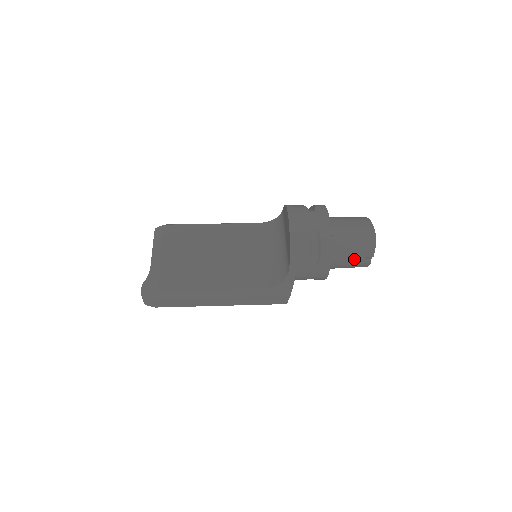
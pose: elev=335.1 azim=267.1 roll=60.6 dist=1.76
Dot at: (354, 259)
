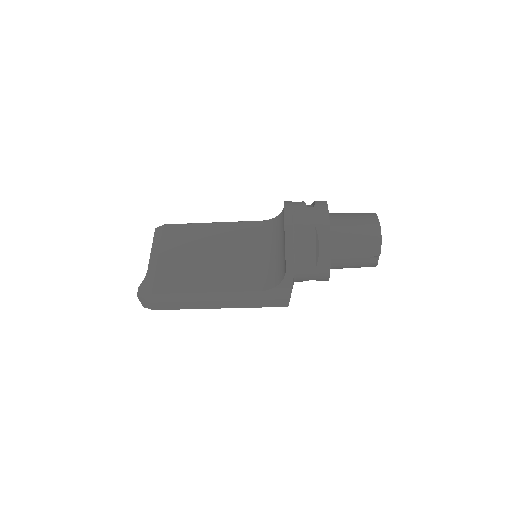
Dot at: (359, 259)
